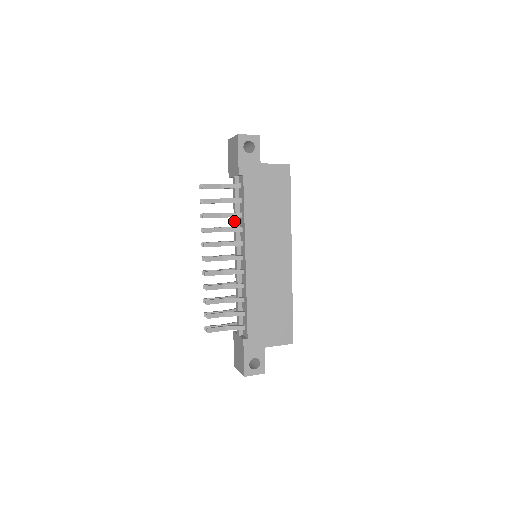
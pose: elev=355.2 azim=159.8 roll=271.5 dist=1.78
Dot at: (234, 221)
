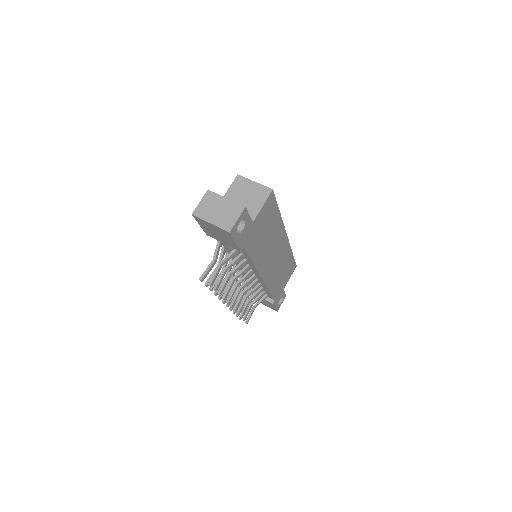
Dot at: occluded
